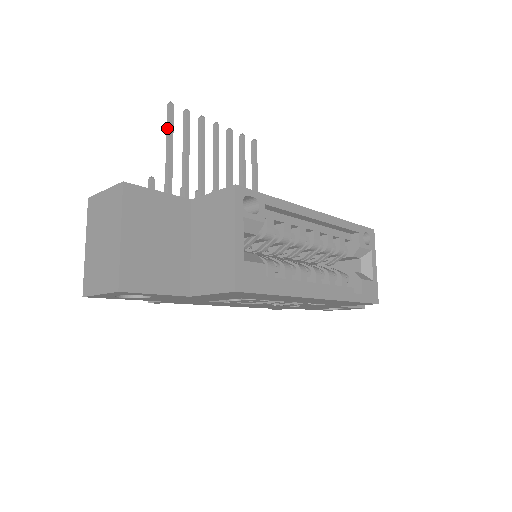
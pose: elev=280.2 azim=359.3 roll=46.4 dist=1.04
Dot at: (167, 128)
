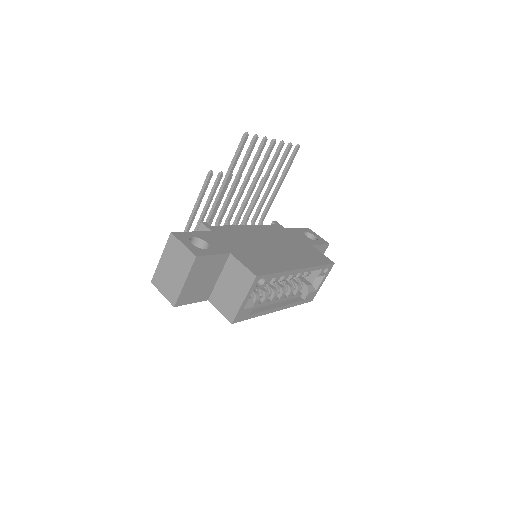
Dot at: (236, 152)
